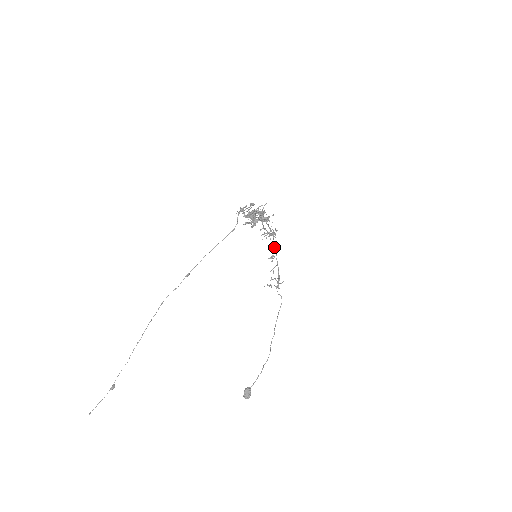
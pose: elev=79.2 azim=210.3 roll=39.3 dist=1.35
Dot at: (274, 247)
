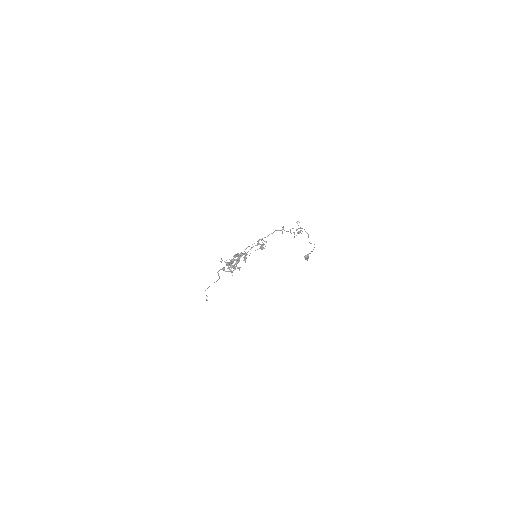
Dot at: occluded
